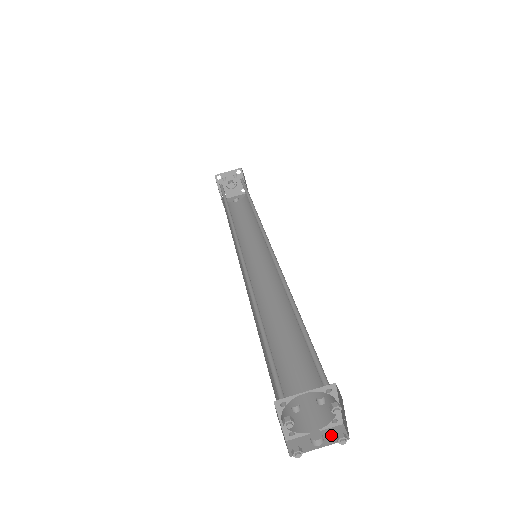
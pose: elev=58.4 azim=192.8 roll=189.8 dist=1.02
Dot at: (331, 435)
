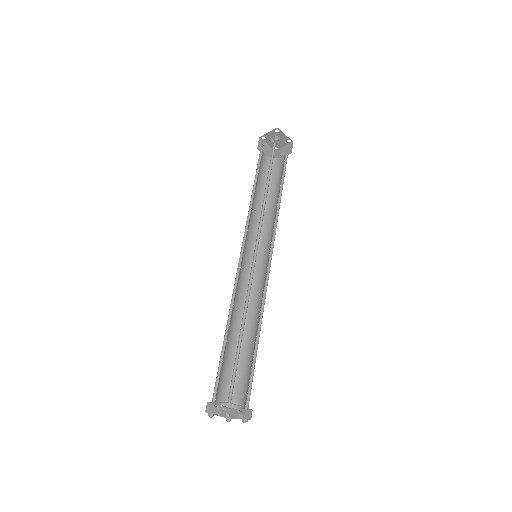
Dot at: (246, 414)
